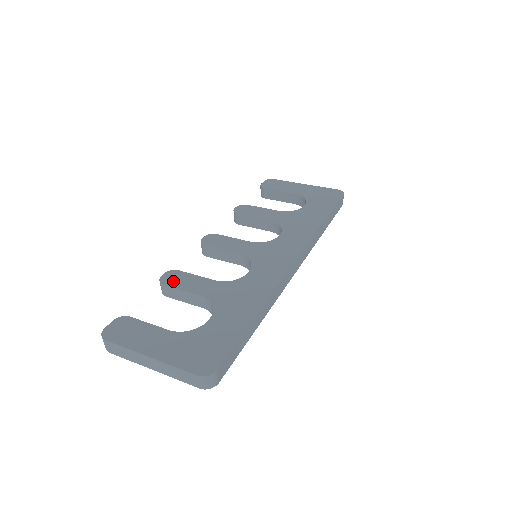
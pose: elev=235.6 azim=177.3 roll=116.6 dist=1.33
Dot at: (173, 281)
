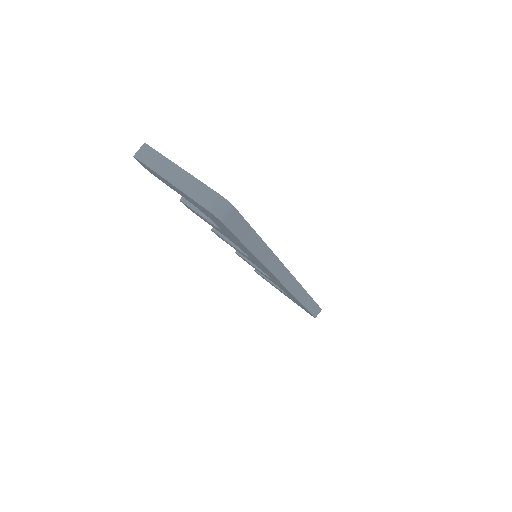
Dot at: occluded
